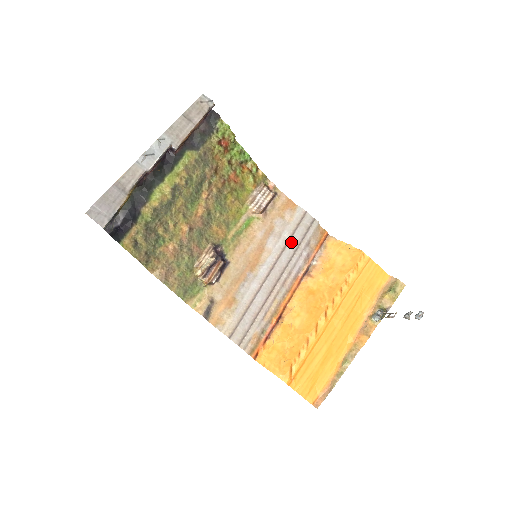
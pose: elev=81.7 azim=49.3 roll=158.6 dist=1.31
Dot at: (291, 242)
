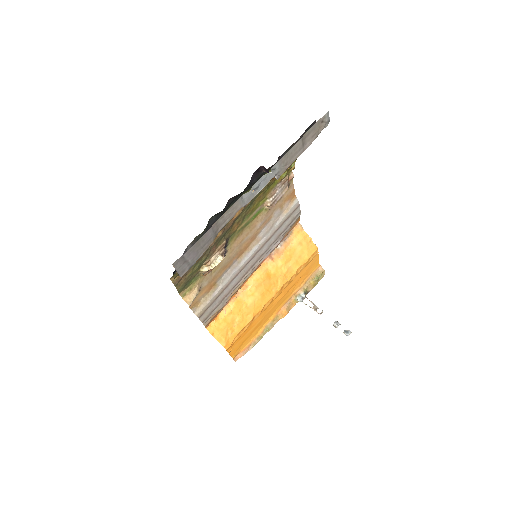
Dot at: (277, 233)
